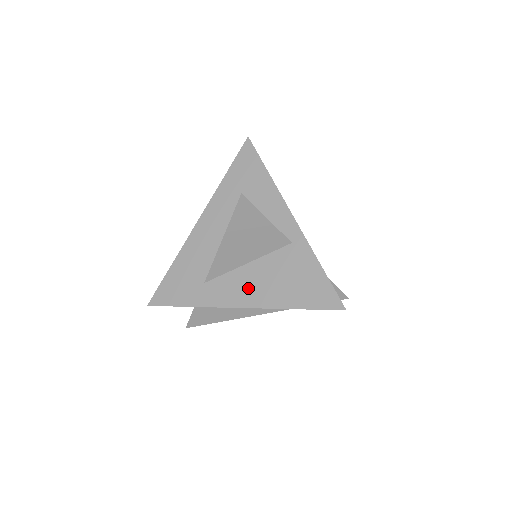
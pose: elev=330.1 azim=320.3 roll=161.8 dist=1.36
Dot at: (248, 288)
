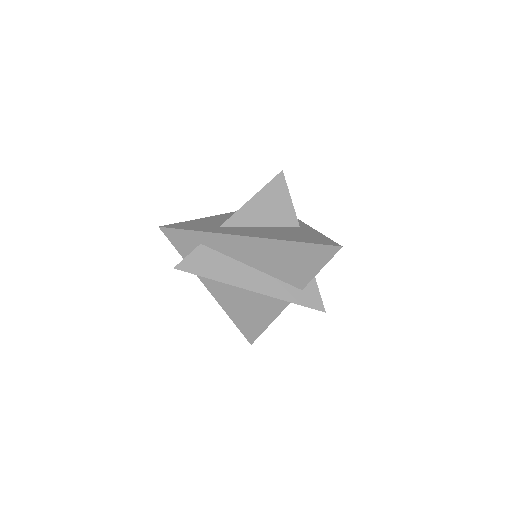
Dot at: (258, 232)
